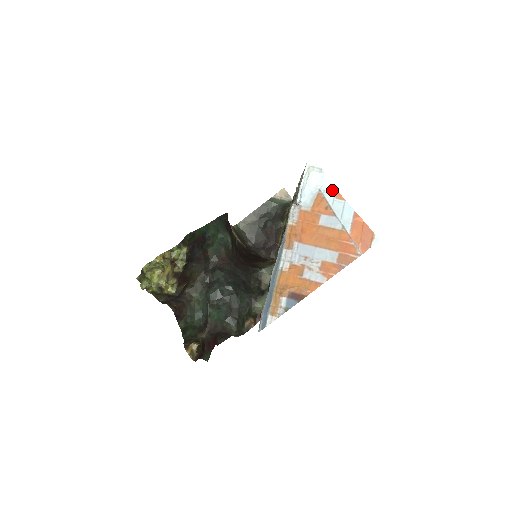
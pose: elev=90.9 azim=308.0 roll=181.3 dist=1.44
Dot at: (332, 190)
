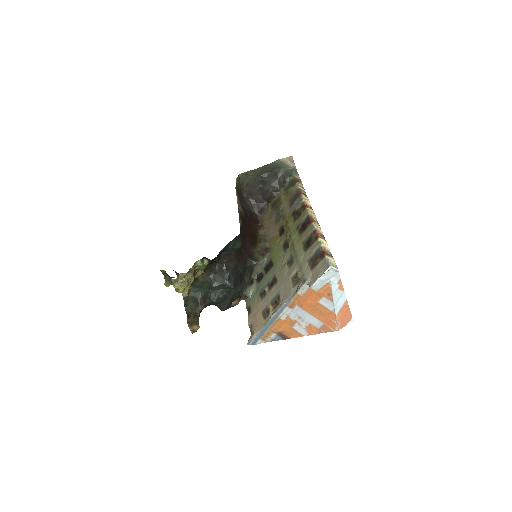
Dot at: (339, 282)
